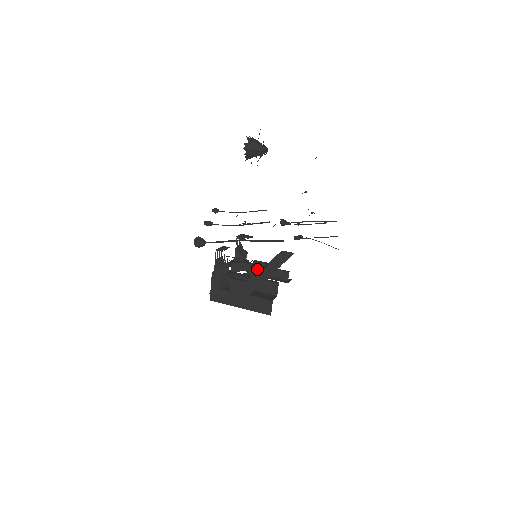
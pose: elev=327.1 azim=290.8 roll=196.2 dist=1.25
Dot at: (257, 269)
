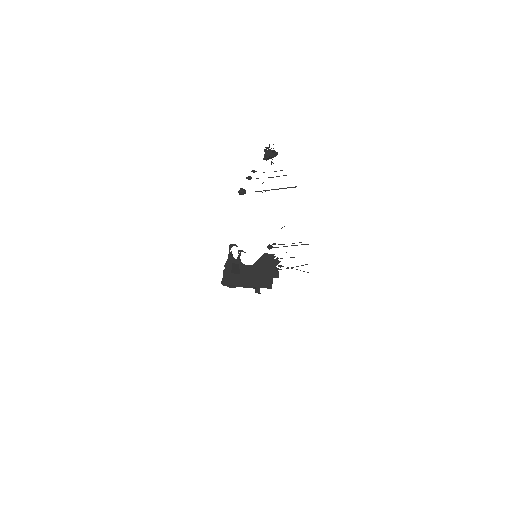
Dot at: occluded
